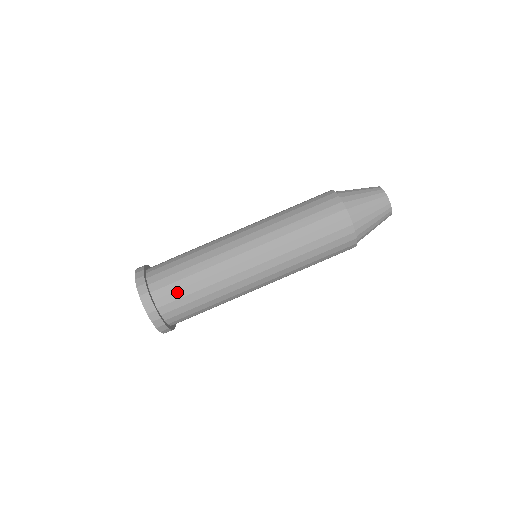
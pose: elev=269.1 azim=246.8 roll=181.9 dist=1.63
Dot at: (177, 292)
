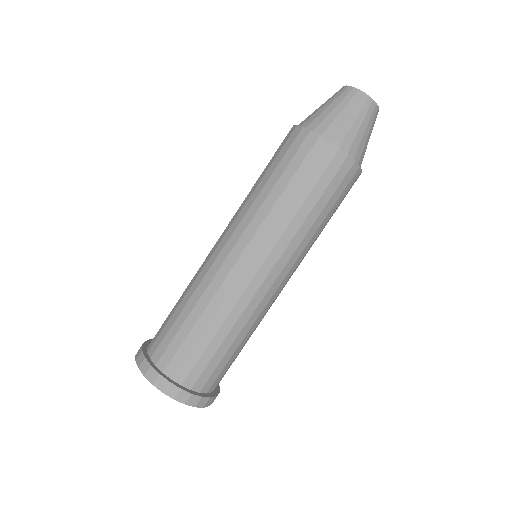
Dot at: (218, 367)
